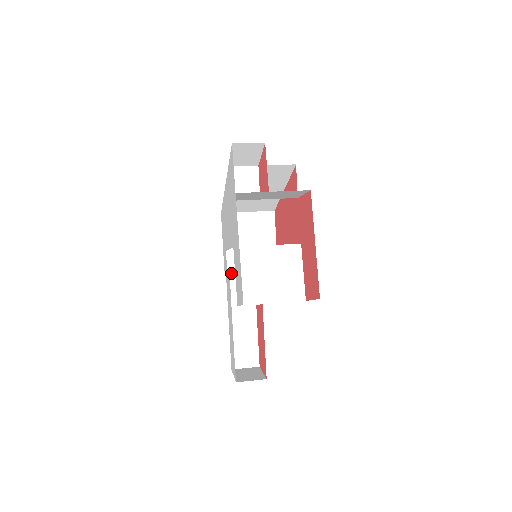
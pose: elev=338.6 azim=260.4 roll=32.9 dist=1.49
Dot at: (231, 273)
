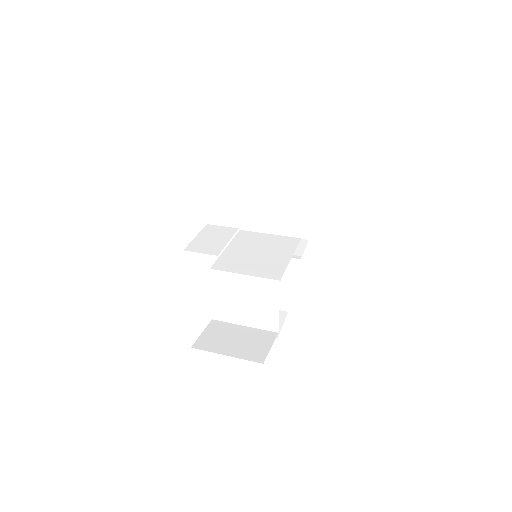
Dot at: occluded
